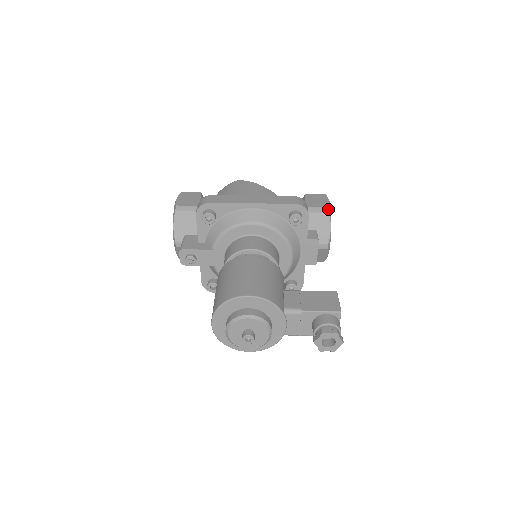
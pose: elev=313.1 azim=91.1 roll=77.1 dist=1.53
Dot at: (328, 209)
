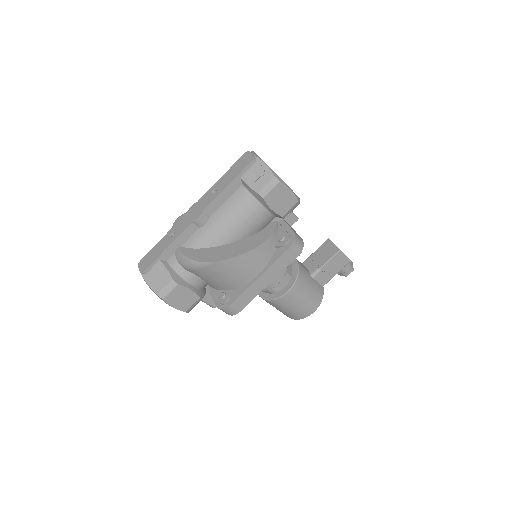
Dot at: (299, 203)
